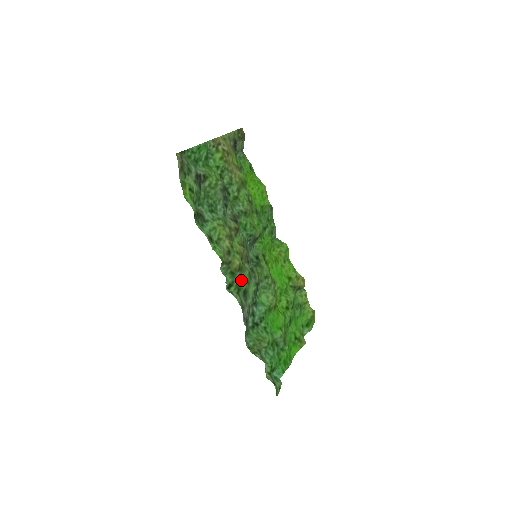
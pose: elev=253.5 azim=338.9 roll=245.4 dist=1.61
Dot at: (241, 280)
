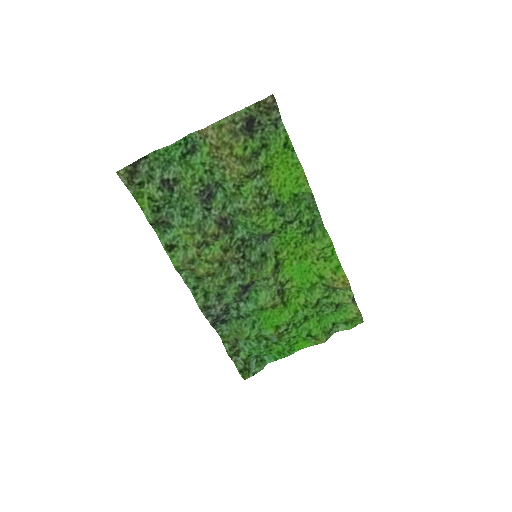
Dot at: (210, 285)
